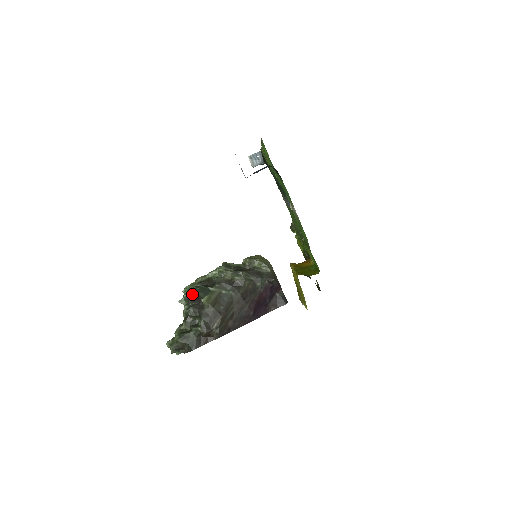
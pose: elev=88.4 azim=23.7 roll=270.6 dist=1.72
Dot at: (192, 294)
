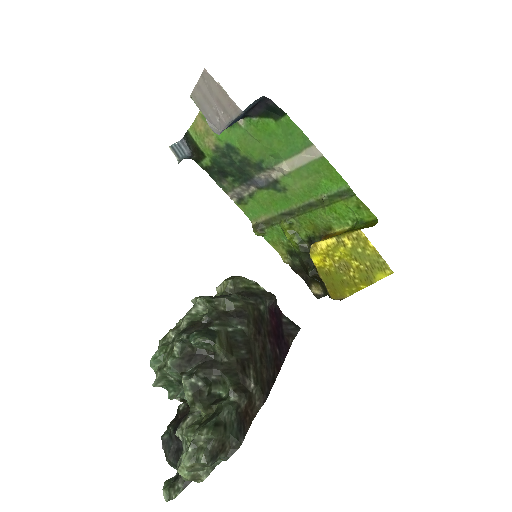
Dot at: (182, 352)
